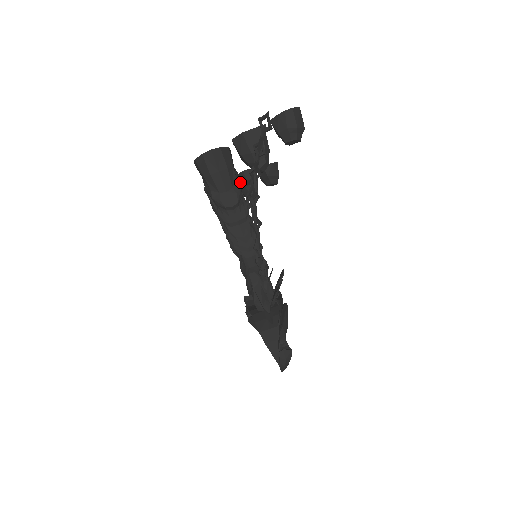
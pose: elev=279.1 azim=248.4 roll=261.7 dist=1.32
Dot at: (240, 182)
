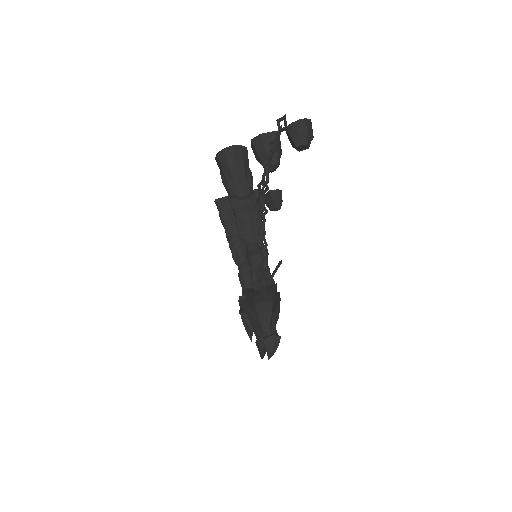
Dot at: occluded
